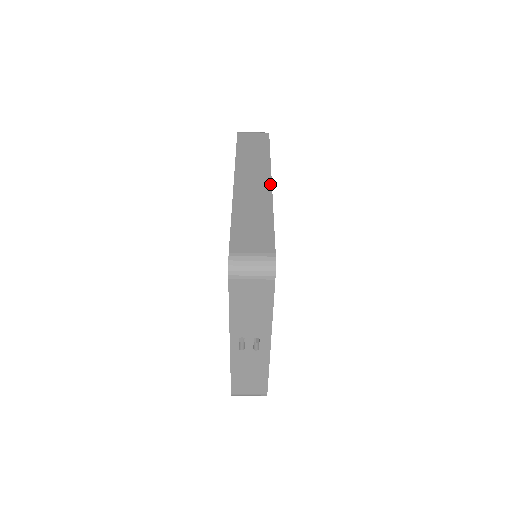
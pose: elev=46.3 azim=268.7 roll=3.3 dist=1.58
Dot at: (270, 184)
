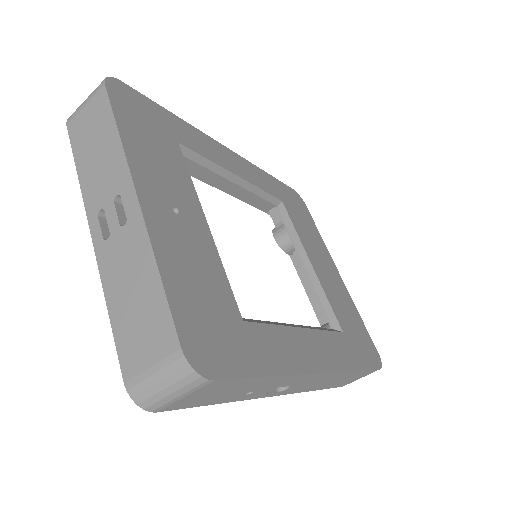
Dot at: (223, 147)
